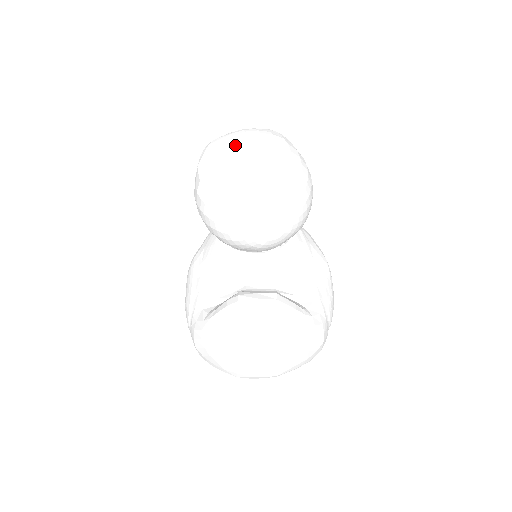
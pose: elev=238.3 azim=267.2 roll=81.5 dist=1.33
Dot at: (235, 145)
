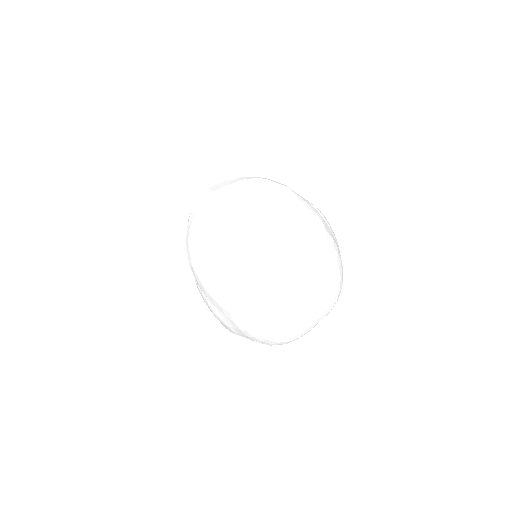
Dot at: occluded
